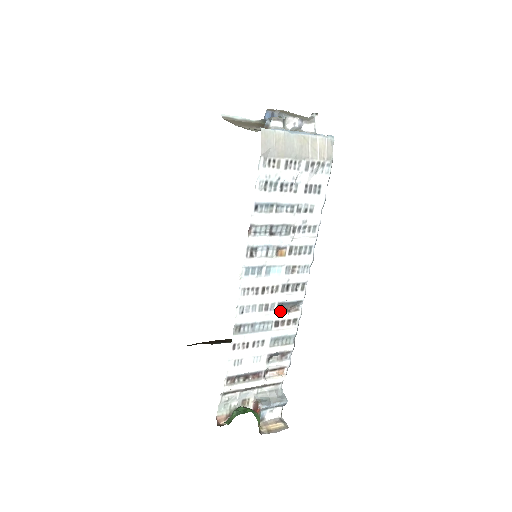
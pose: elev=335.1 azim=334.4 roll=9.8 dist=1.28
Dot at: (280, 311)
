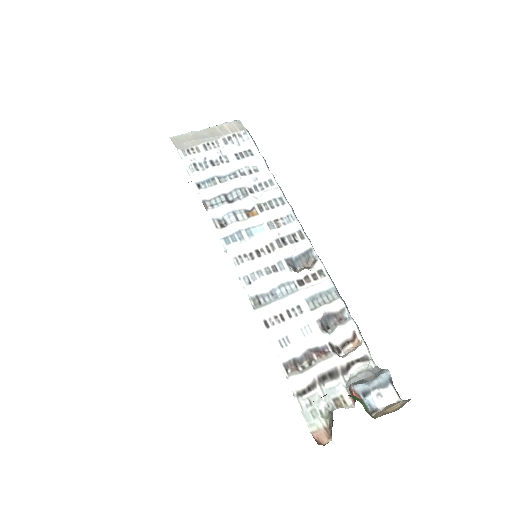
Dot at: (297, 271)
